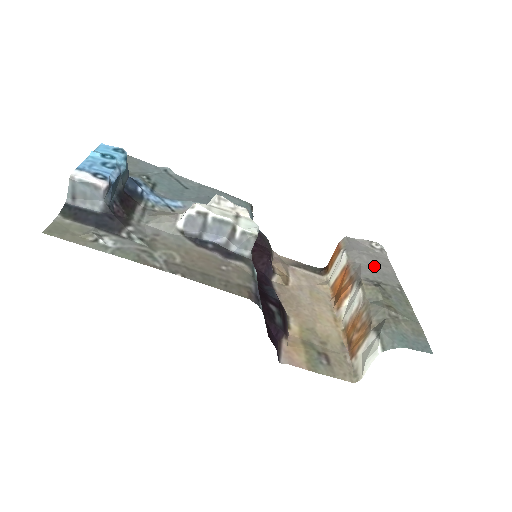
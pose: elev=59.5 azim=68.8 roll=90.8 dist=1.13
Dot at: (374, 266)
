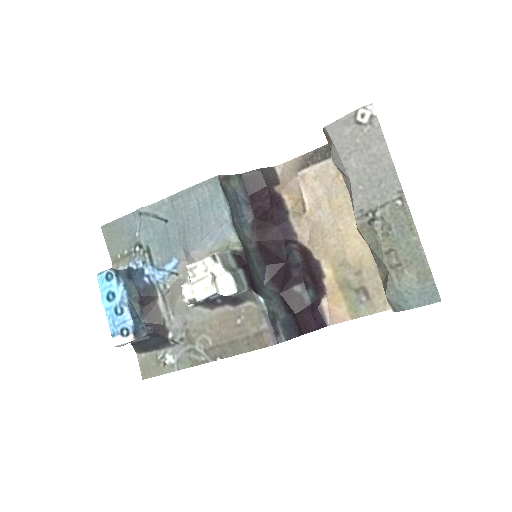
Dot at: (366, 173)
